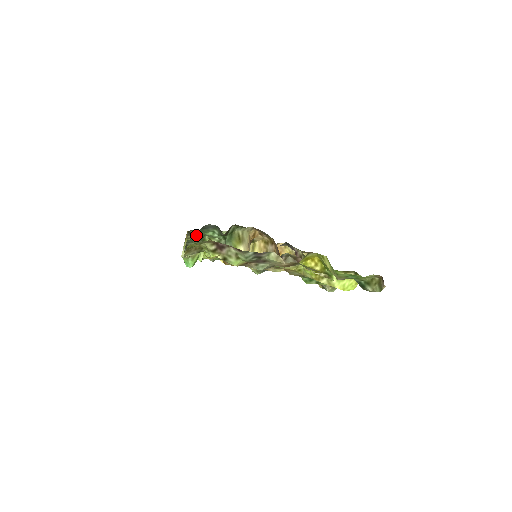
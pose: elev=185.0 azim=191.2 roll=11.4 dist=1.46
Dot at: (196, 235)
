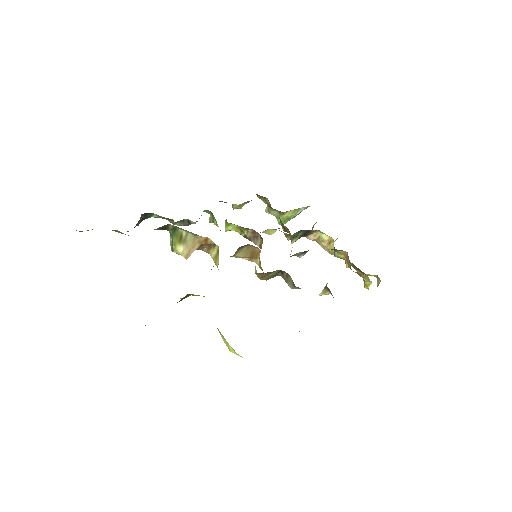
Dot at: (154, 215)
